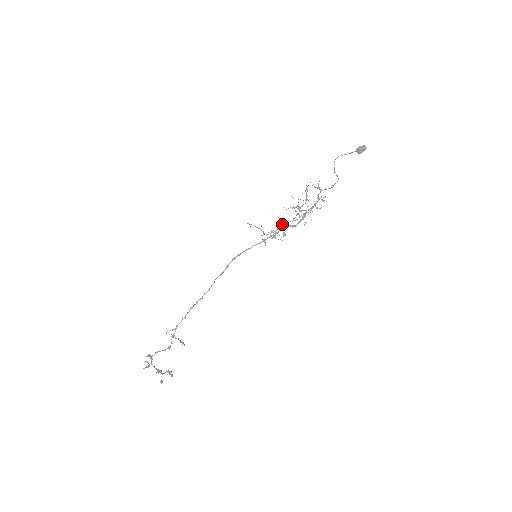
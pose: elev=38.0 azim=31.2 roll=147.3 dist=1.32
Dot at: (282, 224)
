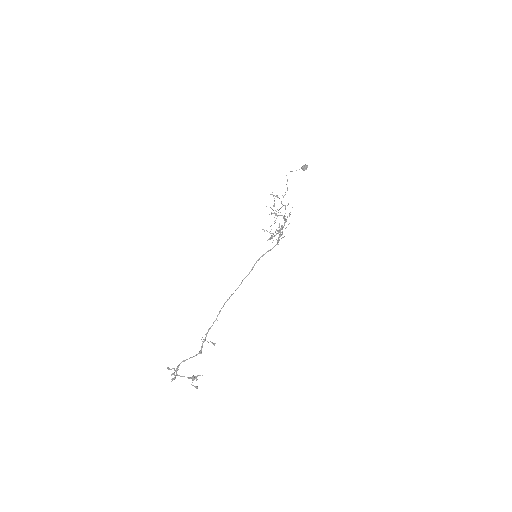
Dot at: (280, 228)
